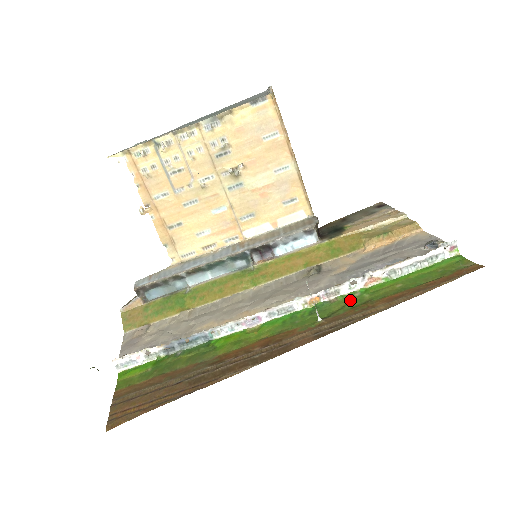
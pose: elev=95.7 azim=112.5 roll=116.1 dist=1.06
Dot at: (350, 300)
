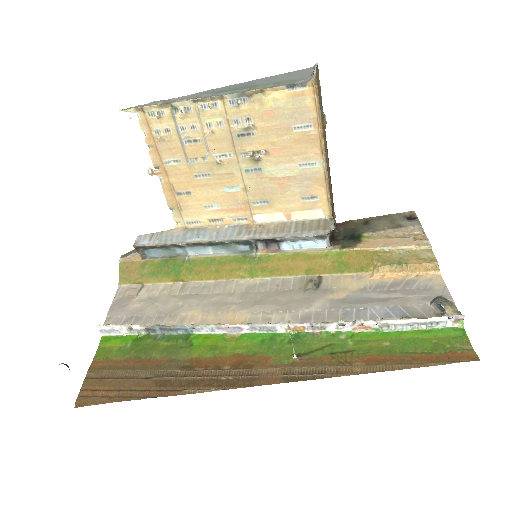
Dot at: (333, 341)
